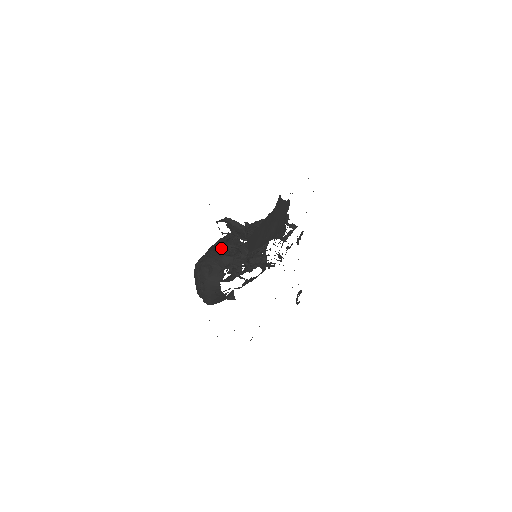
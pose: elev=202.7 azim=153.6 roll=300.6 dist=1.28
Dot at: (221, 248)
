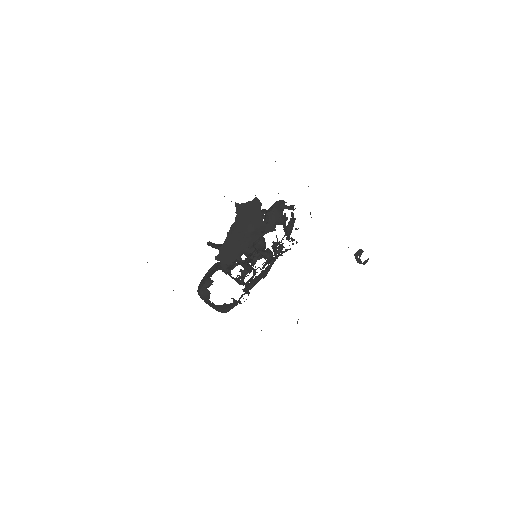
Dot at: (211, 269)
